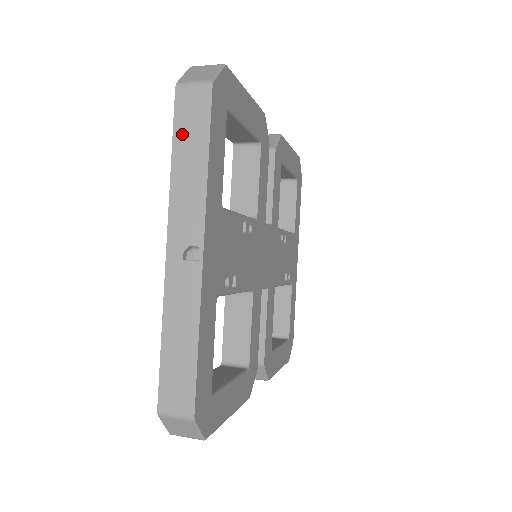
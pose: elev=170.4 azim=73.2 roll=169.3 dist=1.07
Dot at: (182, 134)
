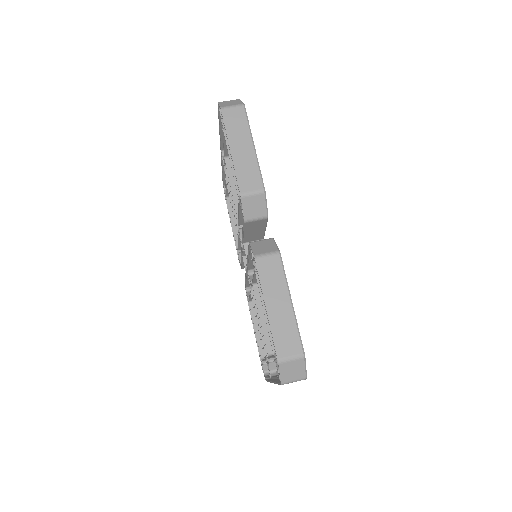
Dot at: occluded
